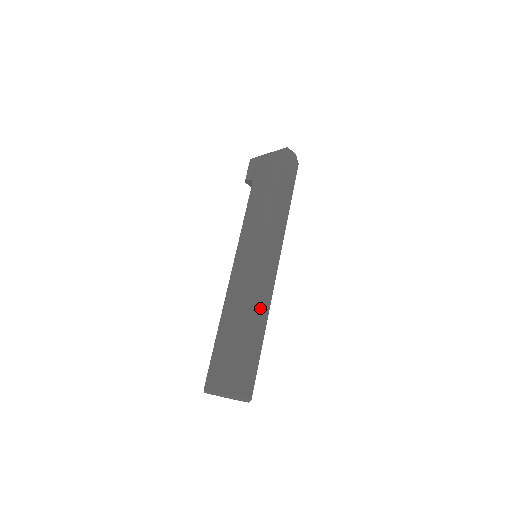
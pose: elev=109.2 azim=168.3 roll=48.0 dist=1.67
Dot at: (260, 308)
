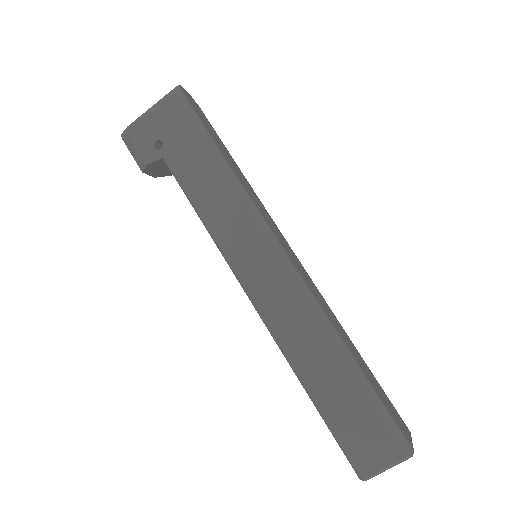
Dot at: (330, 314)
